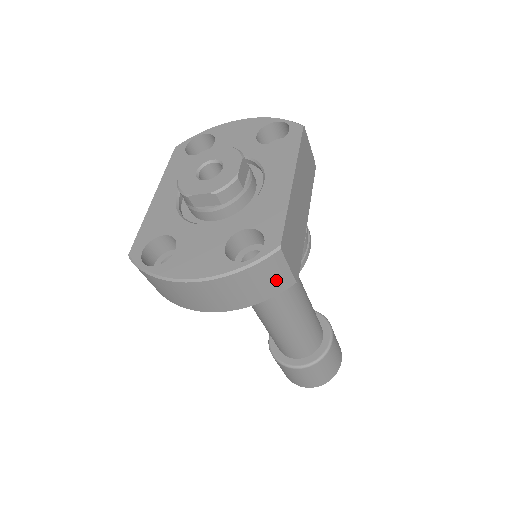
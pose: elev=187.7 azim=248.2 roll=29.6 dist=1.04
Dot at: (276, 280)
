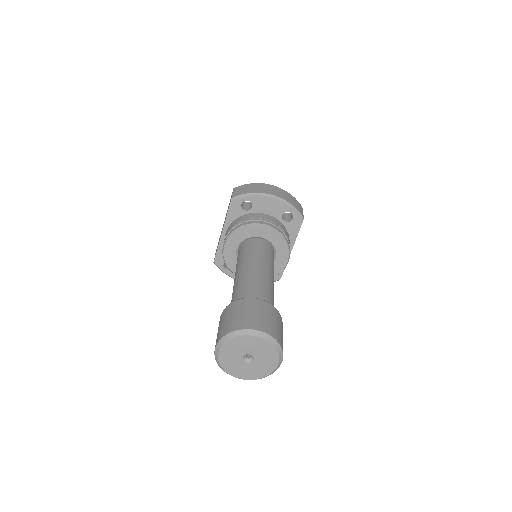
Dot at: (299, 208)
